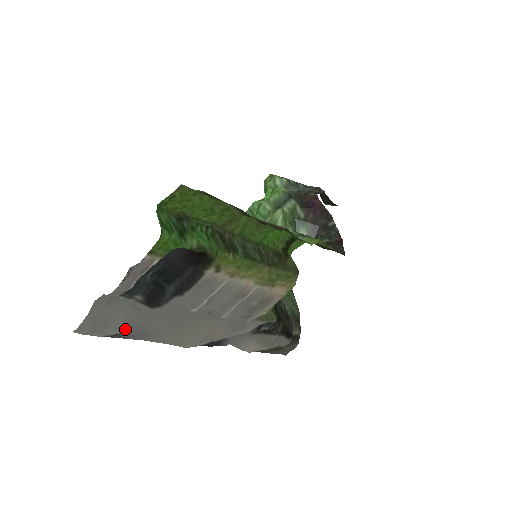
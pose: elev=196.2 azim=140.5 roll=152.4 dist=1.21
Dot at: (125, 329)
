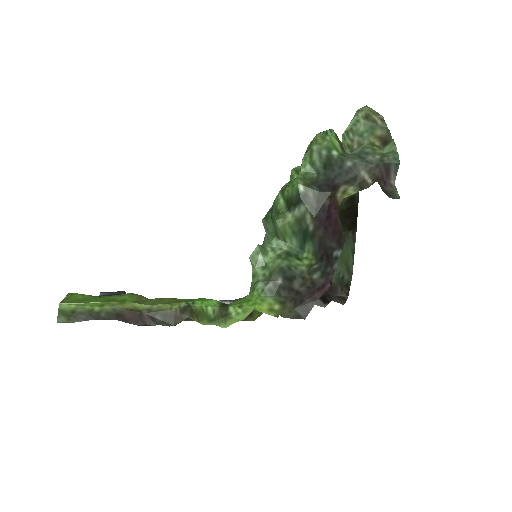
Dot at: occluded
